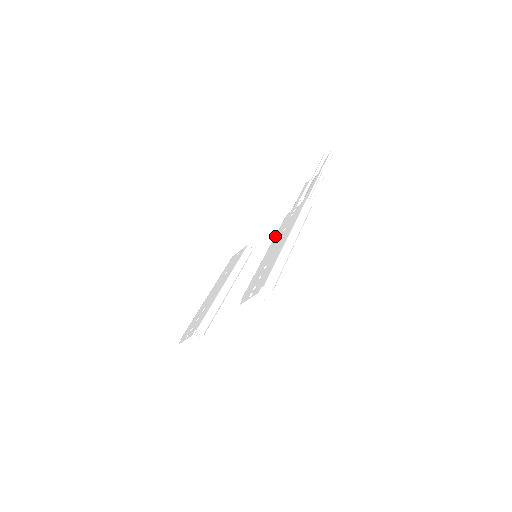
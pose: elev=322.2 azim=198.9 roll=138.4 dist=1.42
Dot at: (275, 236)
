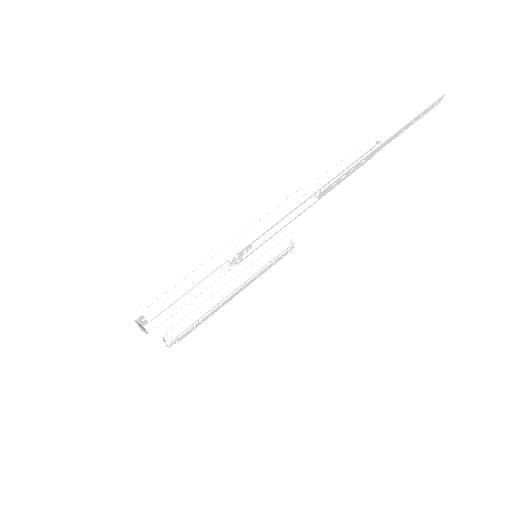
Dot at: occluded
